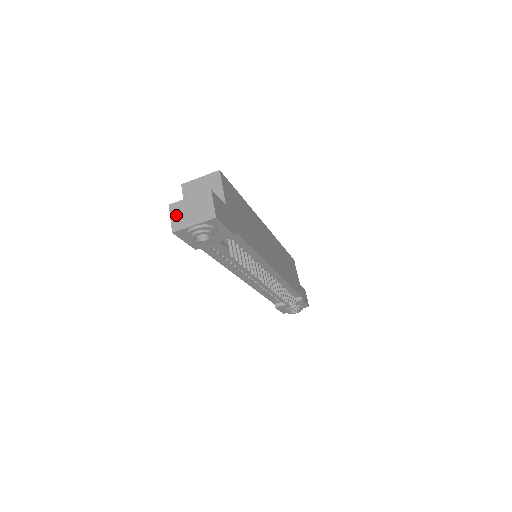
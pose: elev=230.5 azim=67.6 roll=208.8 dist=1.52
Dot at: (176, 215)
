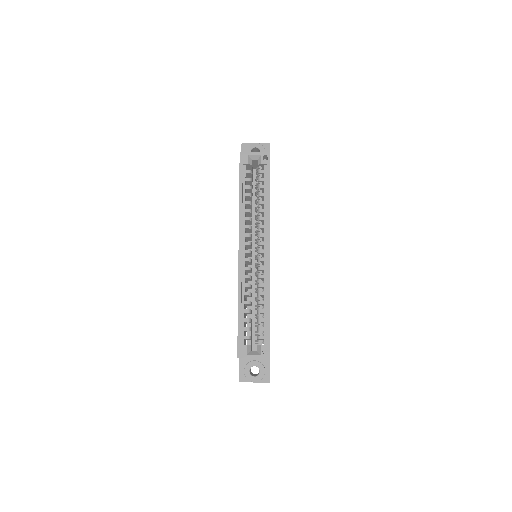
Dot at: occluded
